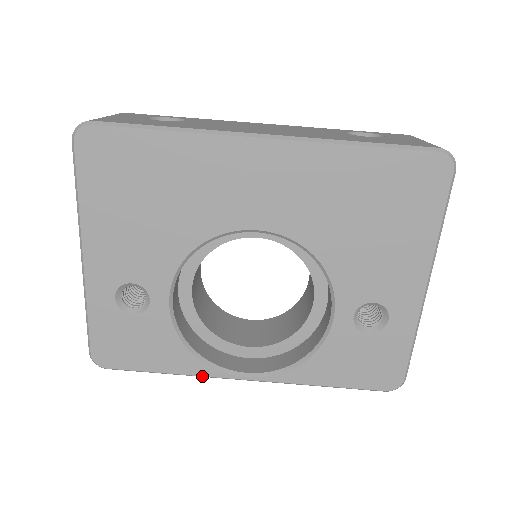
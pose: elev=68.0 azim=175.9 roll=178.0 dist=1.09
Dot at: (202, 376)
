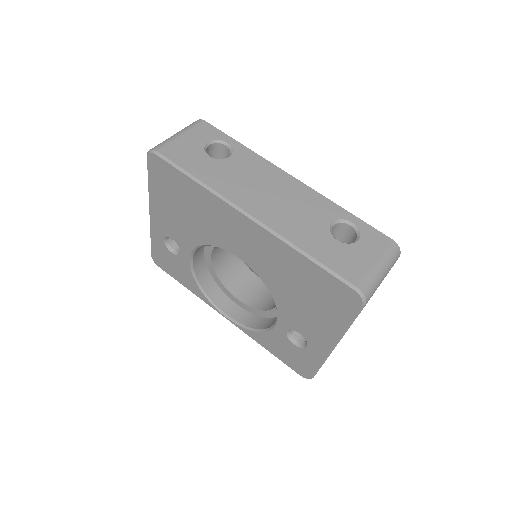
Dot at: (204, 301)
